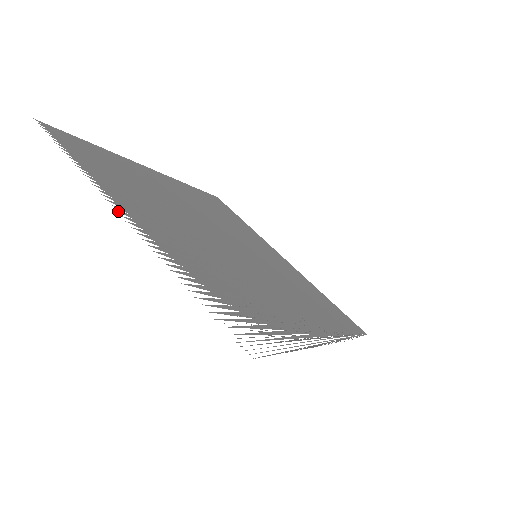
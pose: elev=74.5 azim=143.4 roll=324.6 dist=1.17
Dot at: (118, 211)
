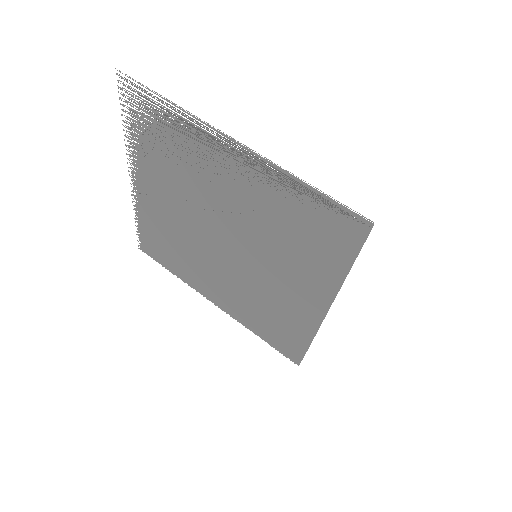
Dot at: (131, 180)
